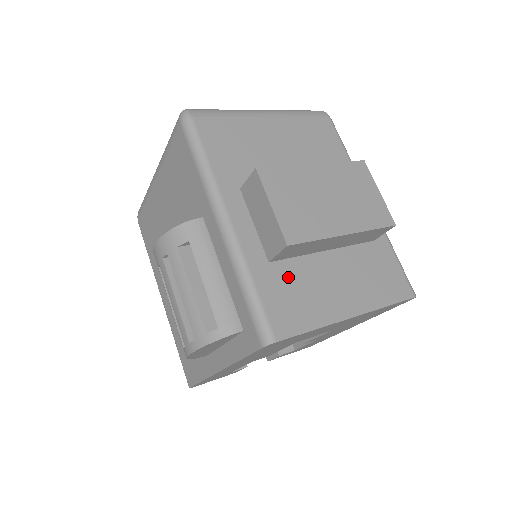
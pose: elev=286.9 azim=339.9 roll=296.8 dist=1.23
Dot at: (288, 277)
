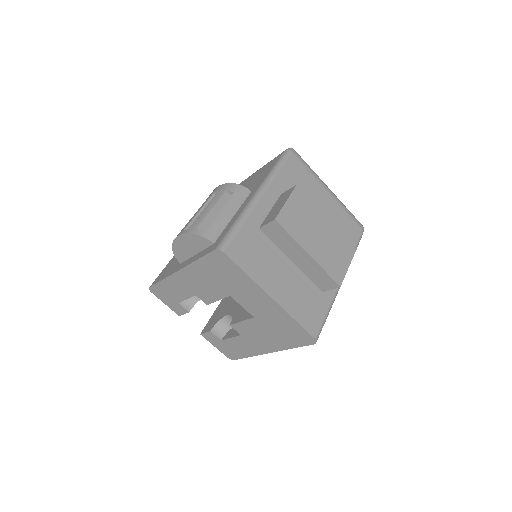
Dot at: (261, 244)
